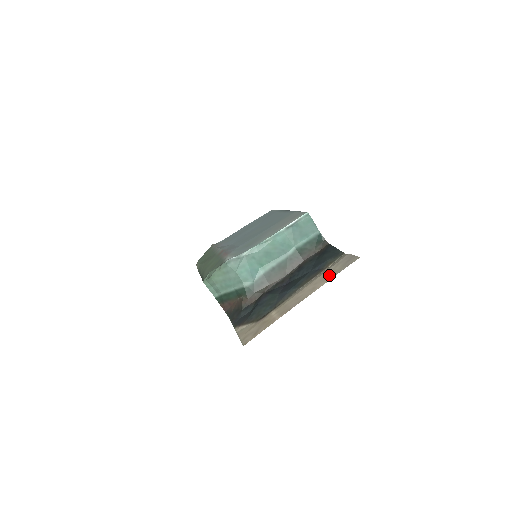
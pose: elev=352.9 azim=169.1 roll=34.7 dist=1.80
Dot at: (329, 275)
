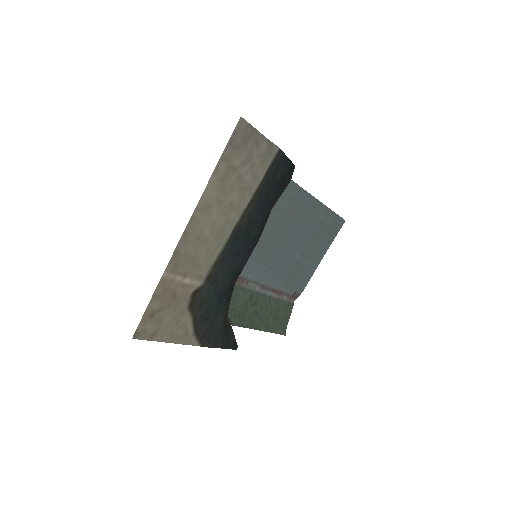
Dot at: (225, 176)
